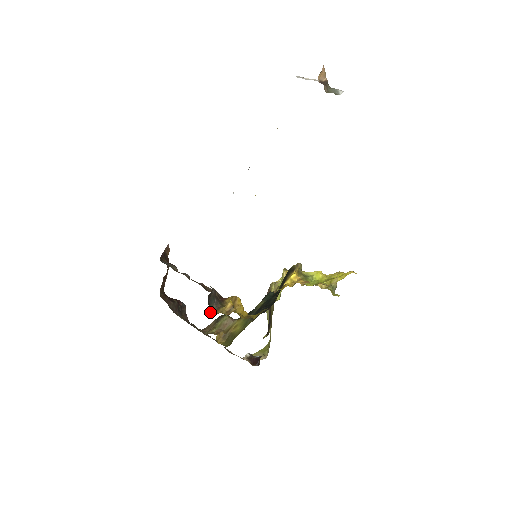
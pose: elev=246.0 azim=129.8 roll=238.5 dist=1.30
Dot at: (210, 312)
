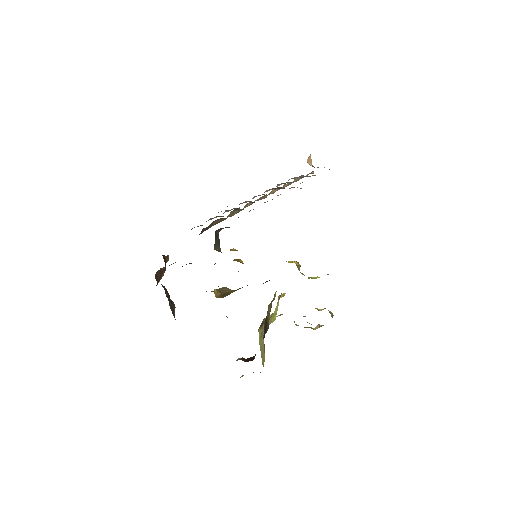
Dot at: (214, 249)
